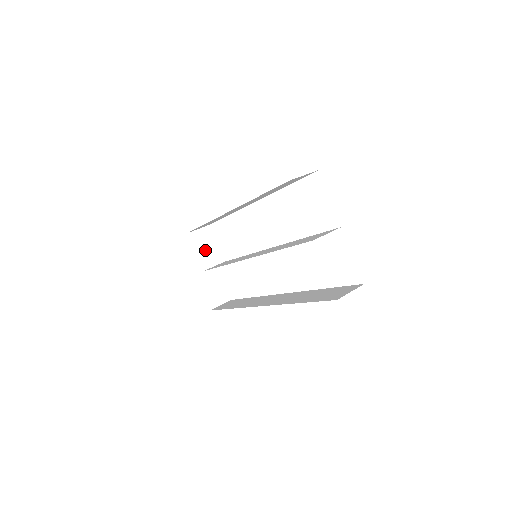
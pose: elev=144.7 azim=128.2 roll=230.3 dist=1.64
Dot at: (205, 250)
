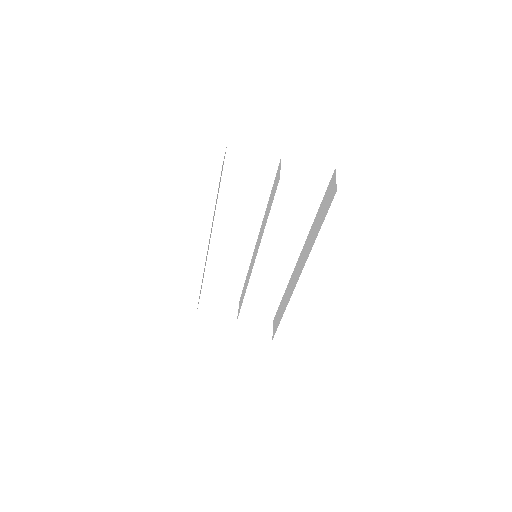
Dot at: (220, 309)
